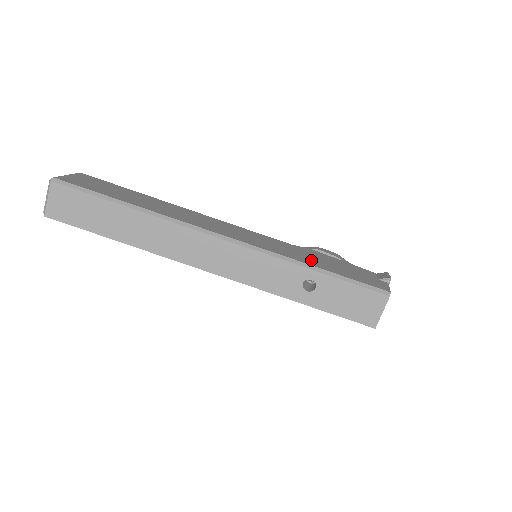
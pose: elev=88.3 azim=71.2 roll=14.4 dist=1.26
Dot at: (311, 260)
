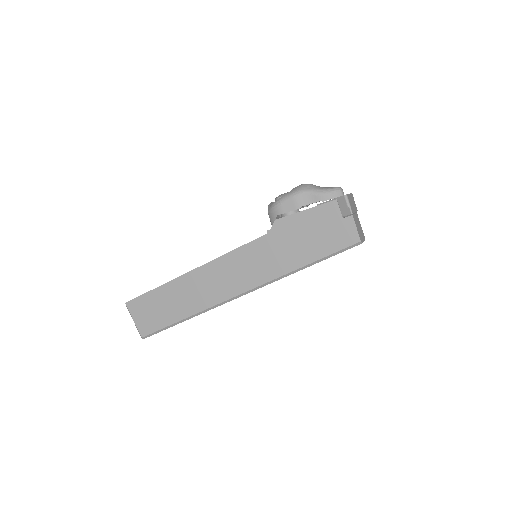
Dot at: (293, 255)
